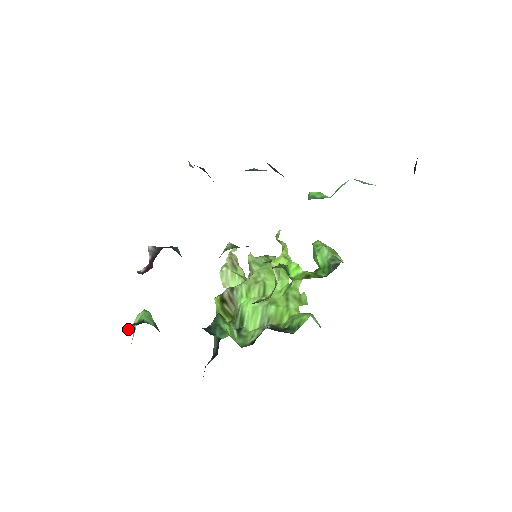
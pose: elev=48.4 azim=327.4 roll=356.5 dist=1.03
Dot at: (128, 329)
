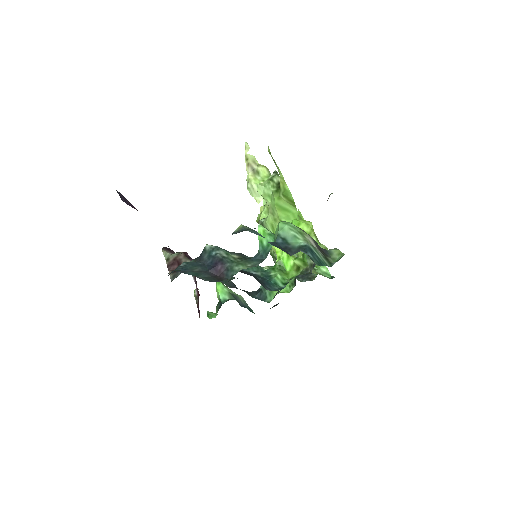
Dot at: (216, 314)
